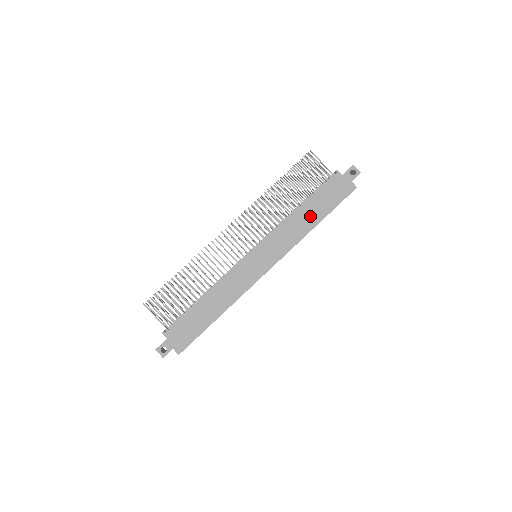
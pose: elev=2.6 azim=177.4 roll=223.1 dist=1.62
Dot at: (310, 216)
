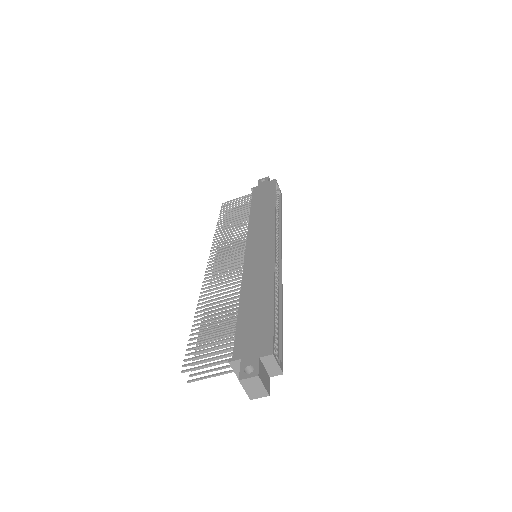
Dot at: (264, 207)
